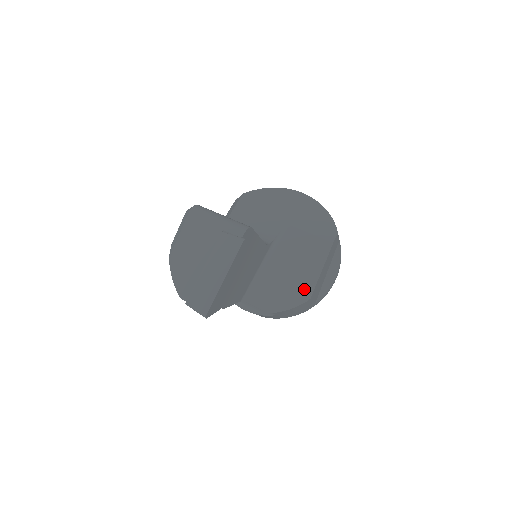
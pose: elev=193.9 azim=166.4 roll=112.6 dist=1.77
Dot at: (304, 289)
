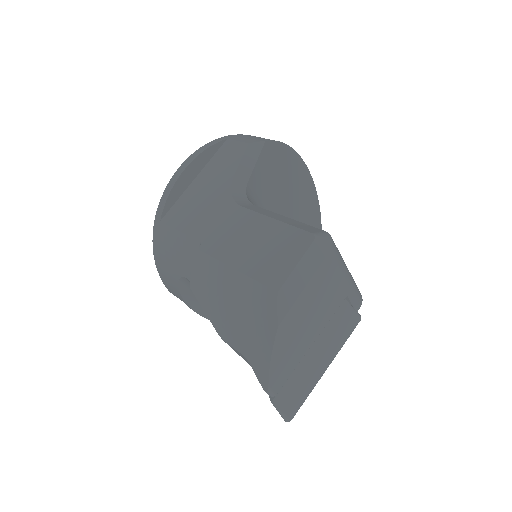
Dot at: occluded
